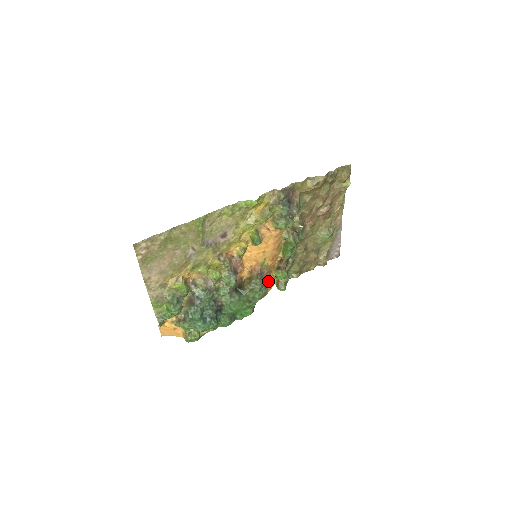
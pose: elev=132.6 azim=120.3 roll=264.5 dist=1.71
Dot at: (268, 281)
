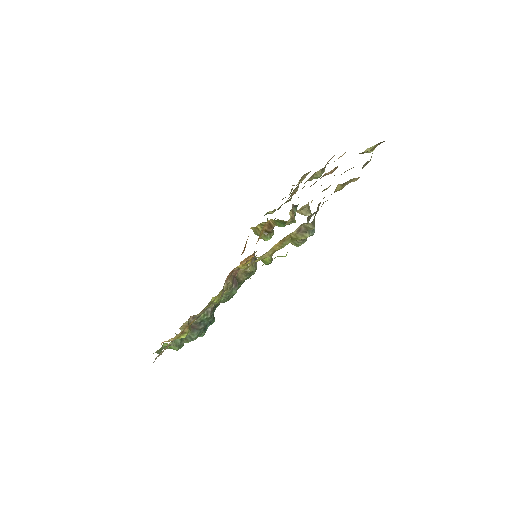
Dot at: occluded
